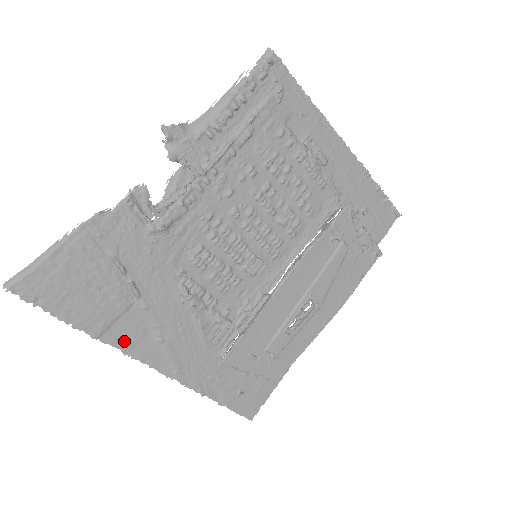
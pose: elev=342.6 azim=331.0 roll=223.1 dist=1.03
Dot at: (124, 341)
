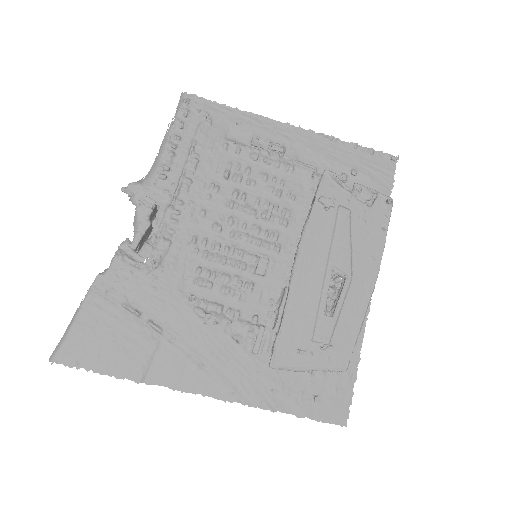
Dot at: (167, 378)
